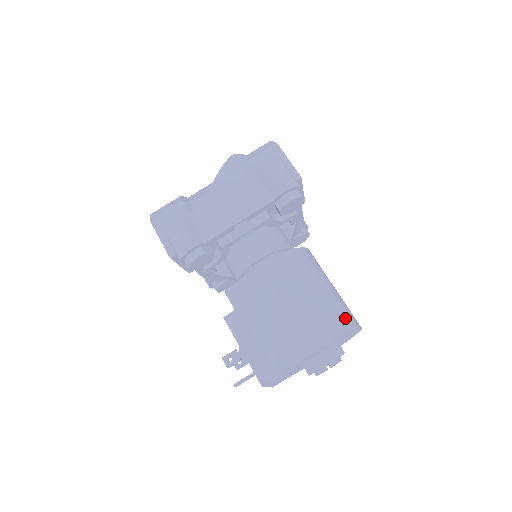
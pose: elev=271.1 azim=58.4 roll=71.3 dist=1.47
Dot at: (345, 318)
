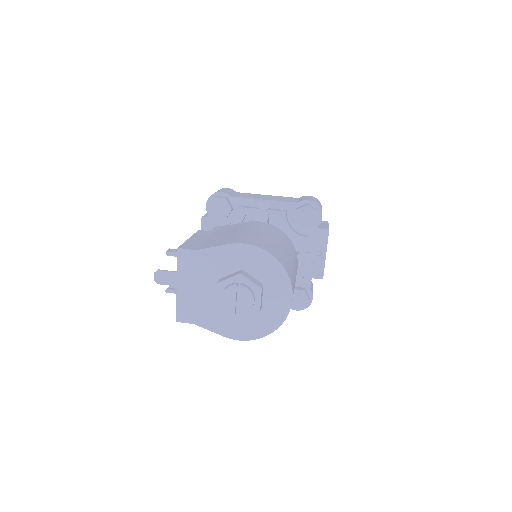
Dot at: (284, 262)
